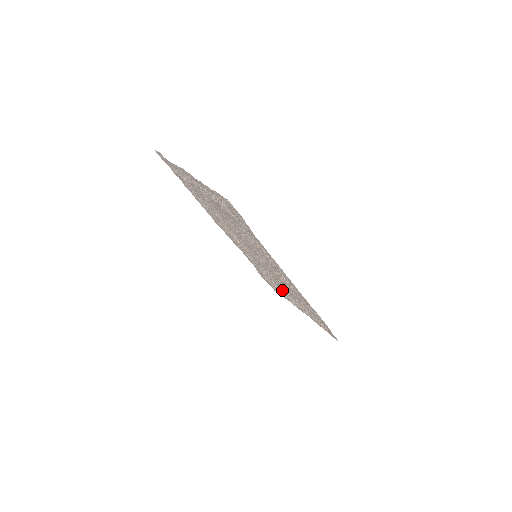
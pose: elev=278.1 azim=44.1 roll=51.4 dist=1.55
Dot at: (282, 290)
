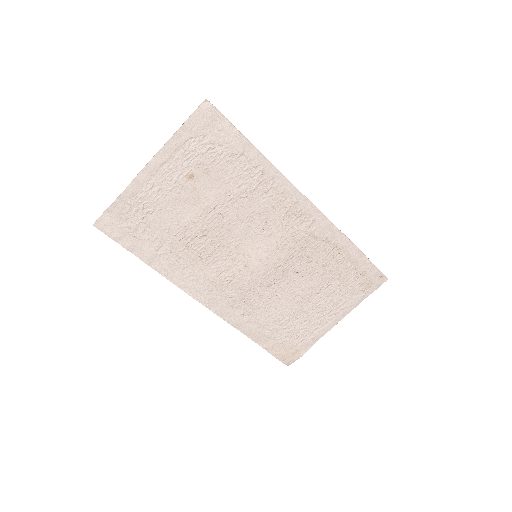
Dot at: (303, 318)
